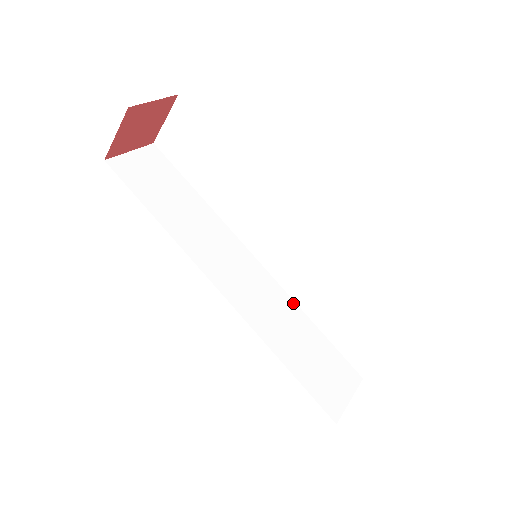
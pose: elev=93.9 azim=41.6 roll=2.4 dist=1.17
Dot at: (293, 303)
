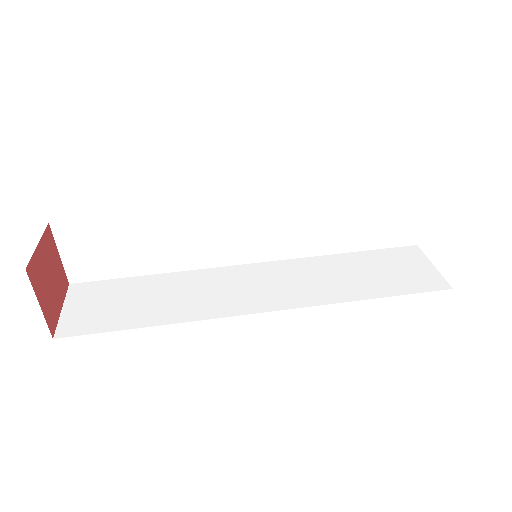
Dot at: (334, 301)
